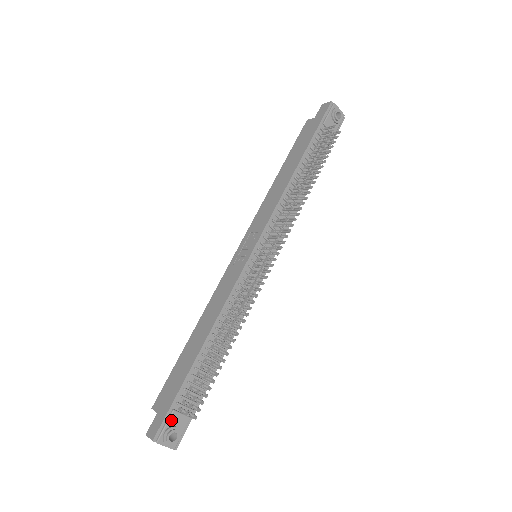
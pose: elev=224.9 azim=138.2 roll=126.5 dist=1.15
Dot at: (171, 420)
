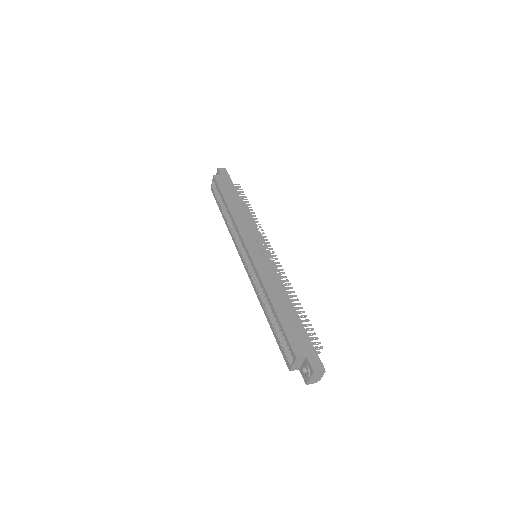
Dot at: (317, 356)
